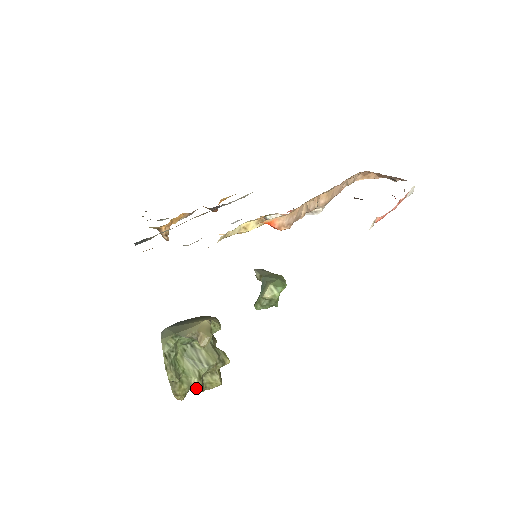
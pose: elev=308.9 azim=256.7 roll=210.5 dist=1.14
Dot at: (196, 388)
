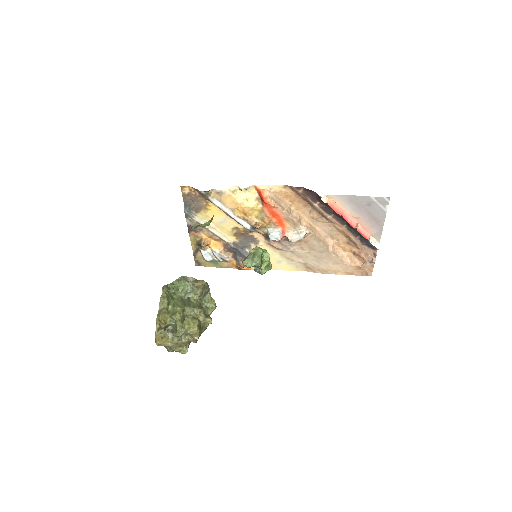
Dot at: (176, 314)
